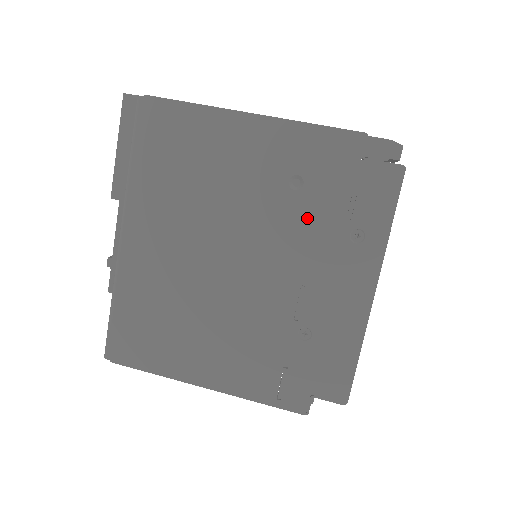
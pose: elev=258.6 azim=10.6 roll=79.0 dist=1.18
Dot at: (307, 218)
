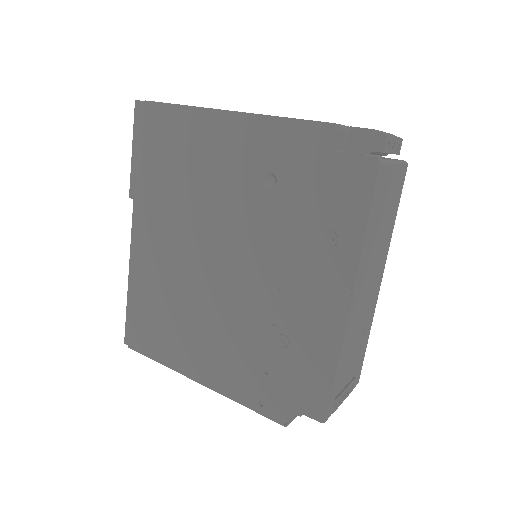
Dot at: (281, 218)
